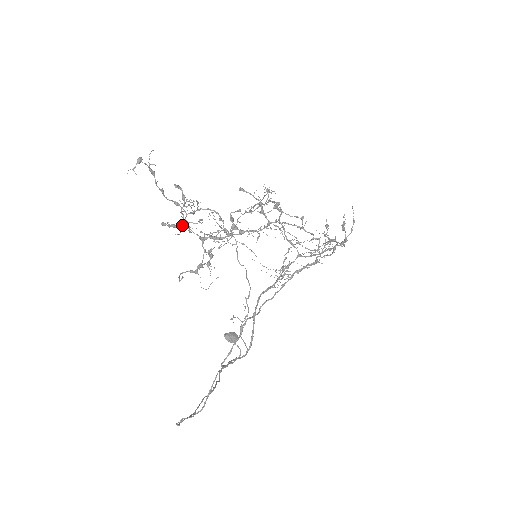
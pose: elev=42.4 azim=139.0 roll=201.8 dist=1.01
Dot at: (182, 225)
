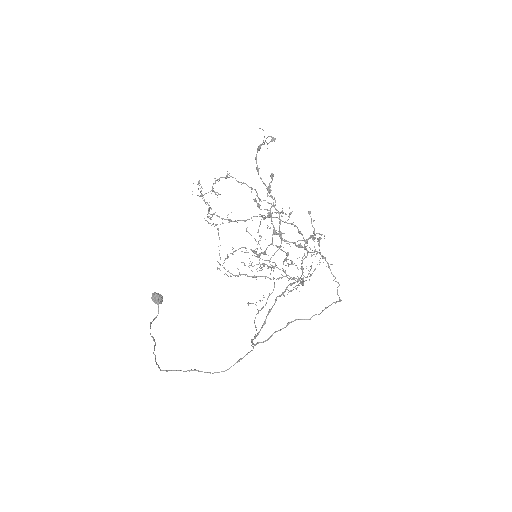
Dot at: (270, 212)
